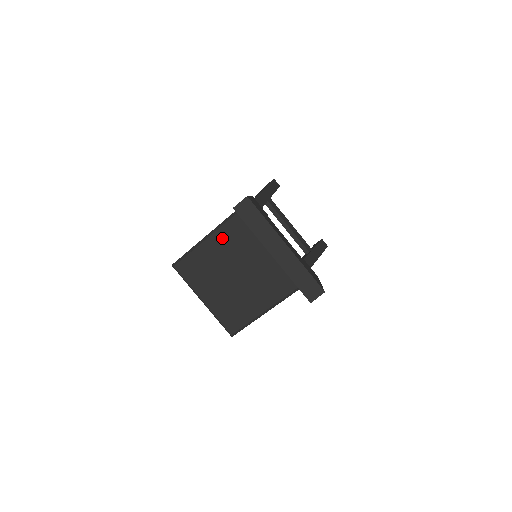
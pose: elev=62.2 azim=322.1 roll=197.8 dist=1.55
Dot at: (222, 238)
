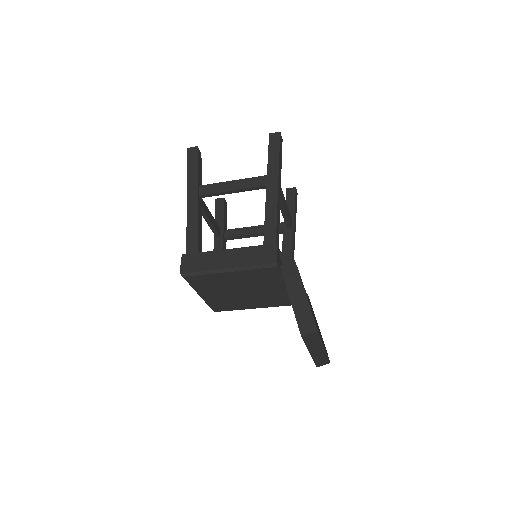
Dot at: (246, 275)
